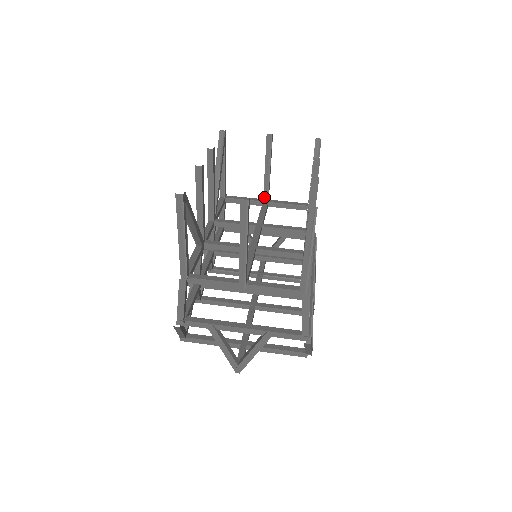
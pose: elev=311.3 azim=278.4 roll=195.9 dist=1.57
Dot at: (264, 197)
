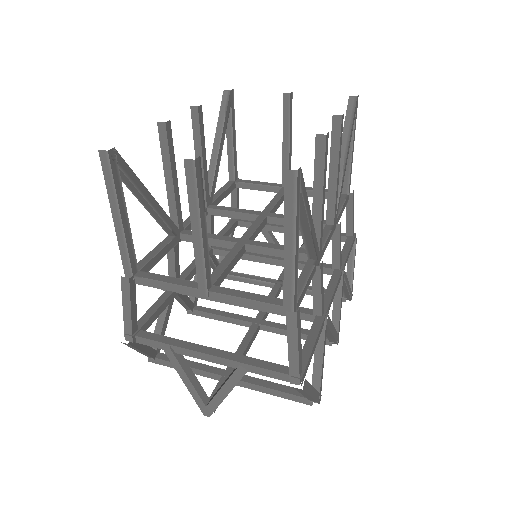
Dot at: (283, 181)
